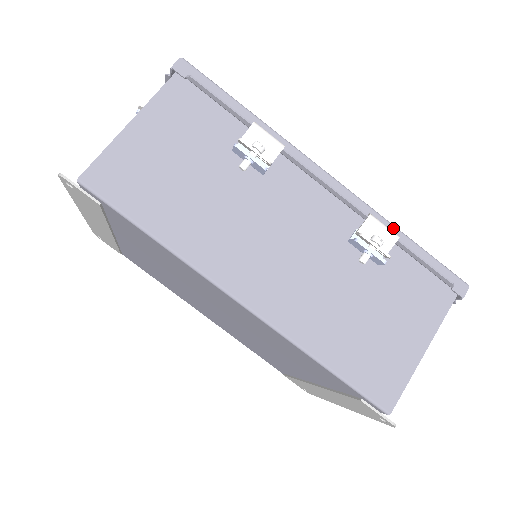
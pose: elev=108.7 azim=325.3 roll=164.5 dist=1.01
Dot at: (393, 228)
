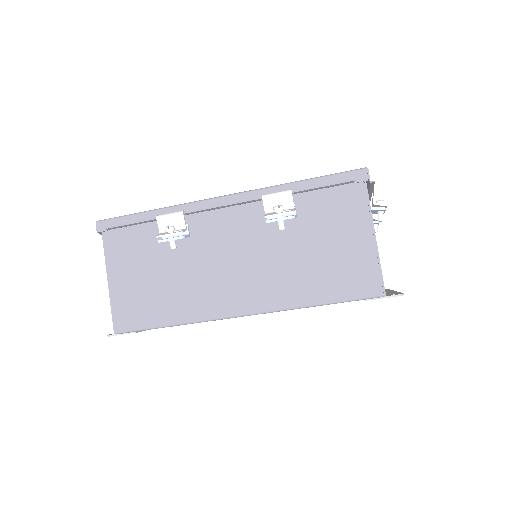
Dot at: (285, 186)
